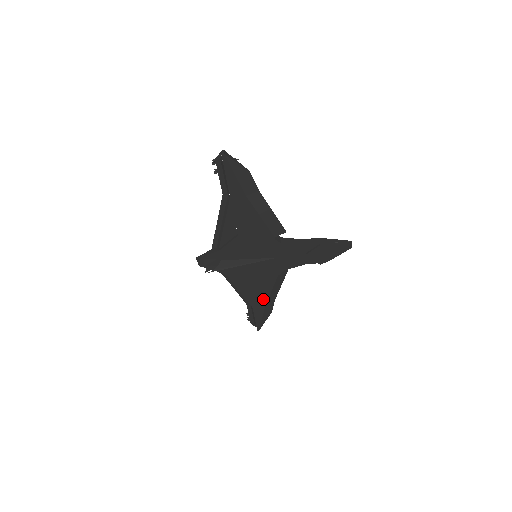
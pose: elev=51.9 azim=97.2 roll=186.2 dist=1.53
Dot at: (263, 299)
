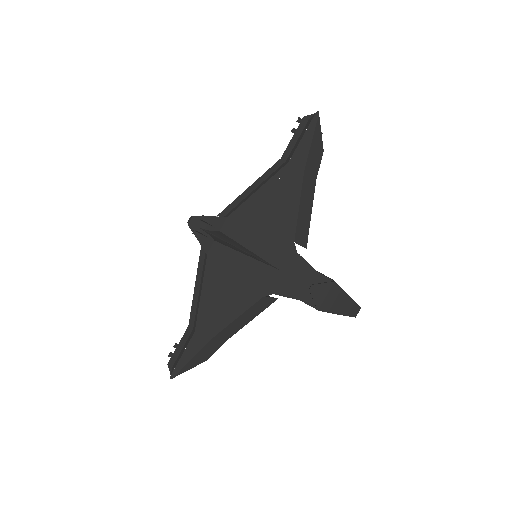
Dot at: (217, 326)
